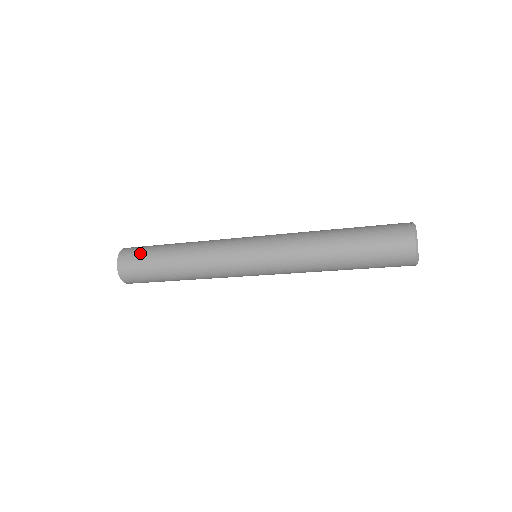
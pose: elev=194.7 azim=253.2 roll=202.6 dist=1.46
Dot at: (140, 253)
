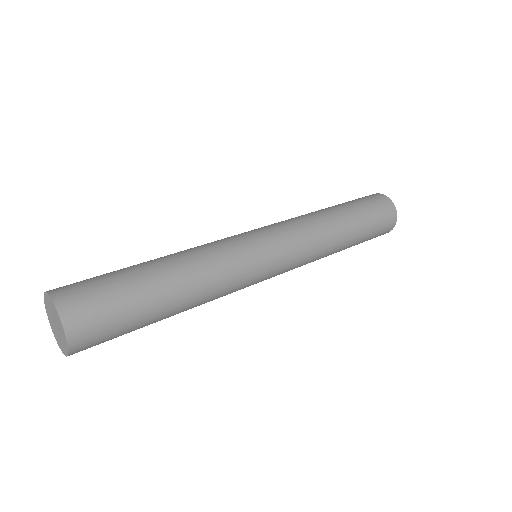
Dot at: (108, 303)
